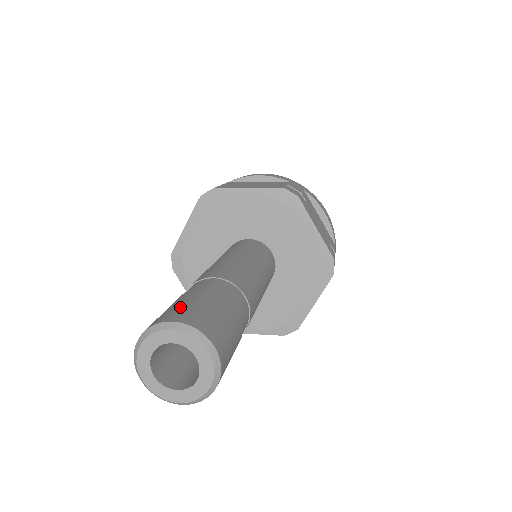
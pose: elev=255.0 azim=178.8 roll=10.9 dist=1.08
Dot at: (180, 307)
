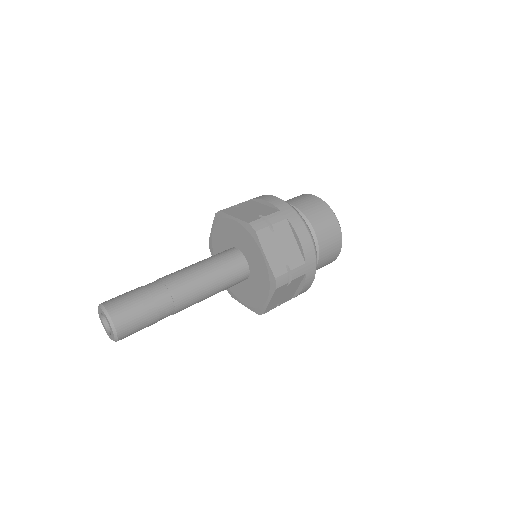
Dot at: (118, 297)
